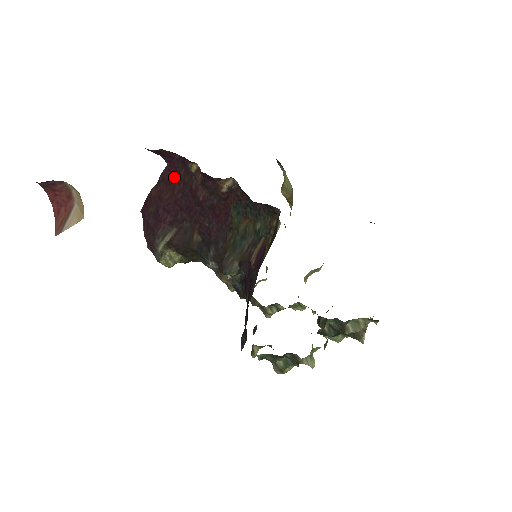
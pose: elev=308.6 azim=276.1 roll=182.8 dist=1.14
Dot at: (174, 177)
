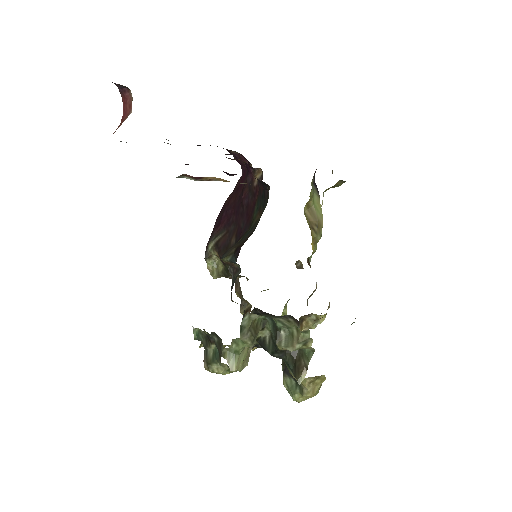
Dot at: (241, 184)
